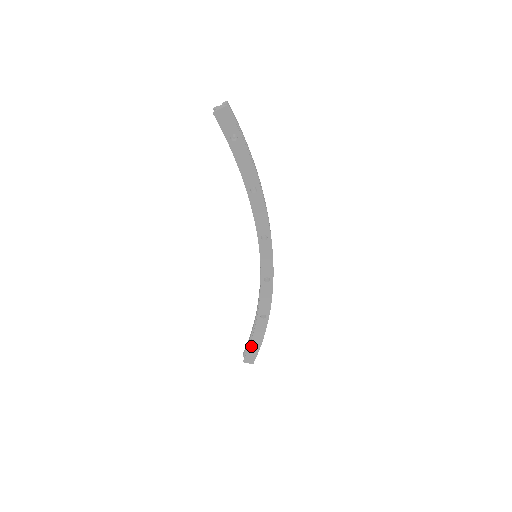
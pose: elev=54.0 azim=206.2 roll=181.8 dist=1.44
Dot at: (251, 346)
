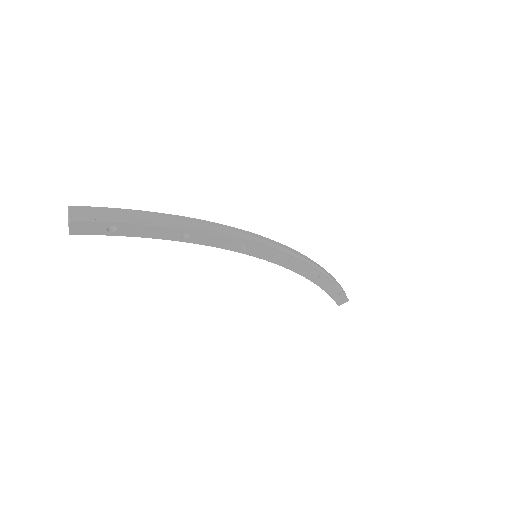
Dot at: (332, 296)
